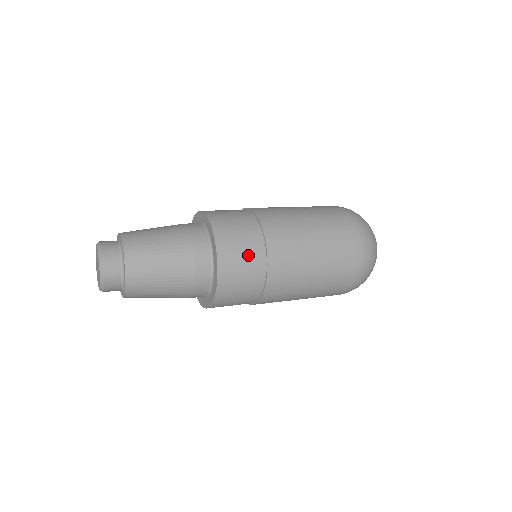
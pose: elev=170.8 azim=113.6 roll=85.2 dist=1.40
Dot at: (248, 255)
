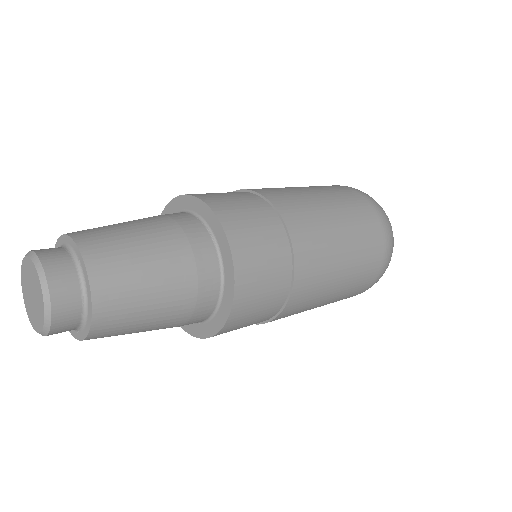
Dot at: (272, 276)
